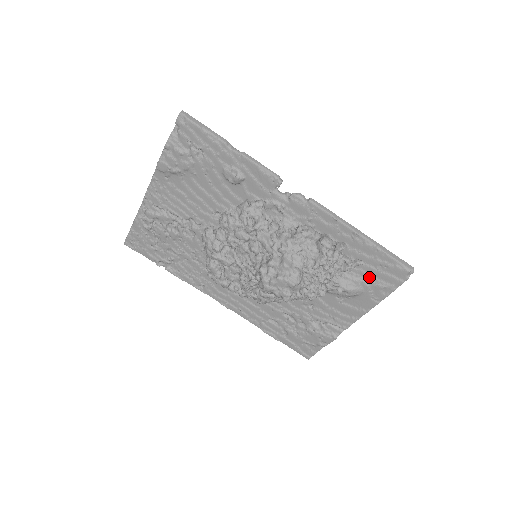
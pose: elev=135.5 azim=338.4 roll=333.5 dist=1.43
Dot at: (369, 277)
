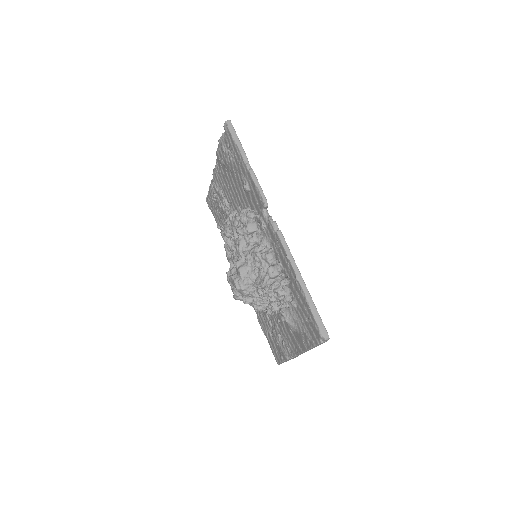
Dot at: (302, 322)
